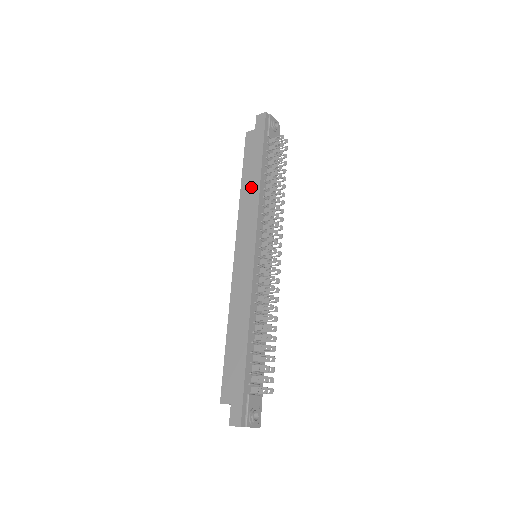
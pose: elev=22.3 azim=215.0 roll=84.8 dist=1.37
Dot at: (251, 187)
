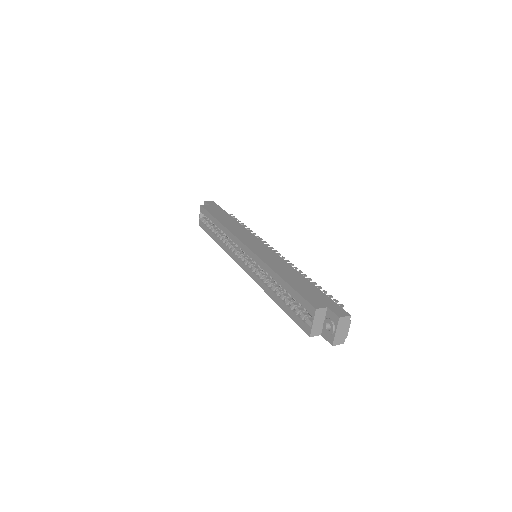
Dot at: (231, 222)
